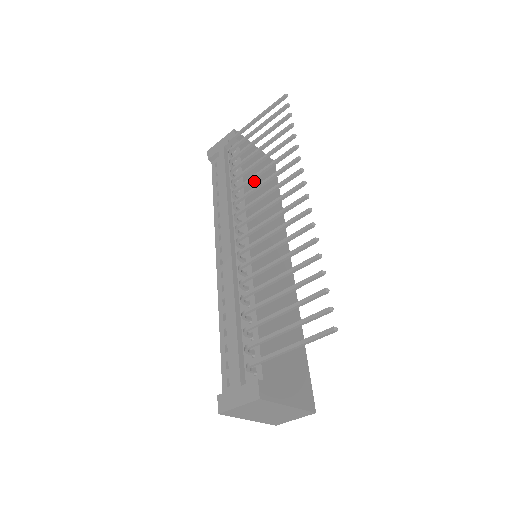
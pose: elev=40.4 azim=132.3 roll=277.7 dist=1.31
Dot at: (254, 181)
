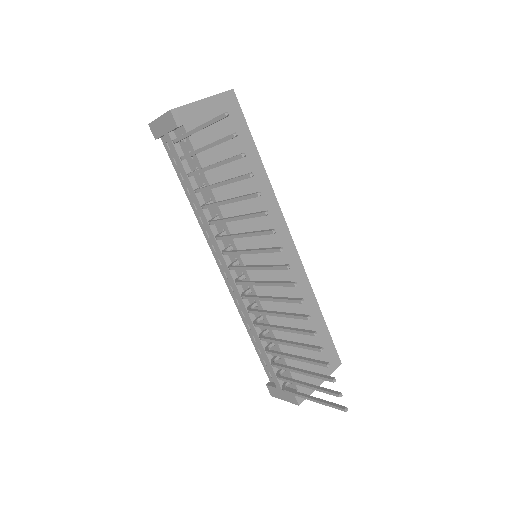
Dot at: (223, 172)
